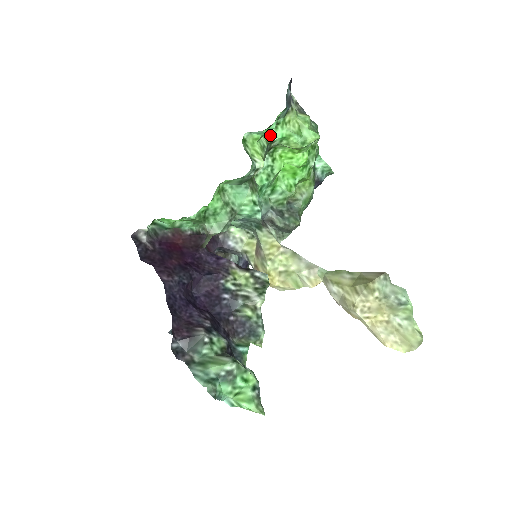
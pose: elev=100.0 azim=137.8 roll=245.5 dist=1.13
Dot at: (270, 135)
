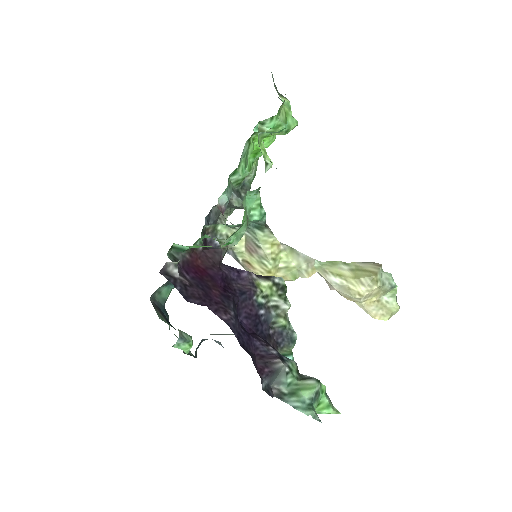
Dot at: (263, 125)
